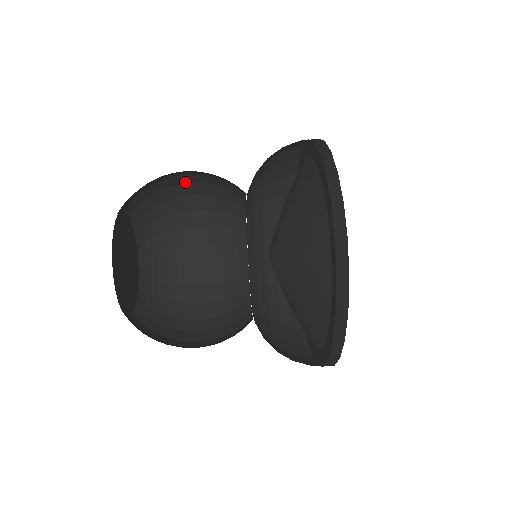
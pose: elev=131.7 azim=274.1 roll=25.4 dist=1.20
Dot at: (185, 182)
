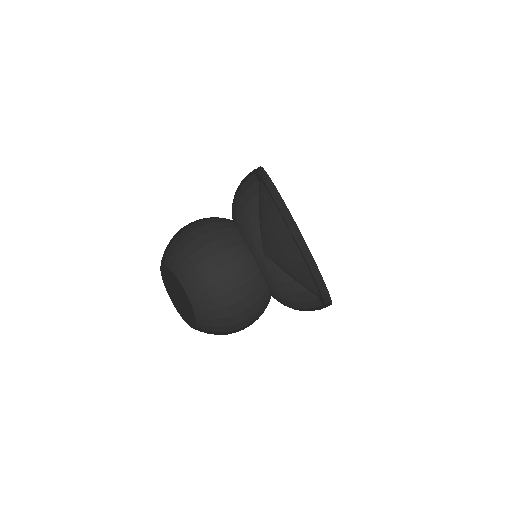
Dot at: occluded
